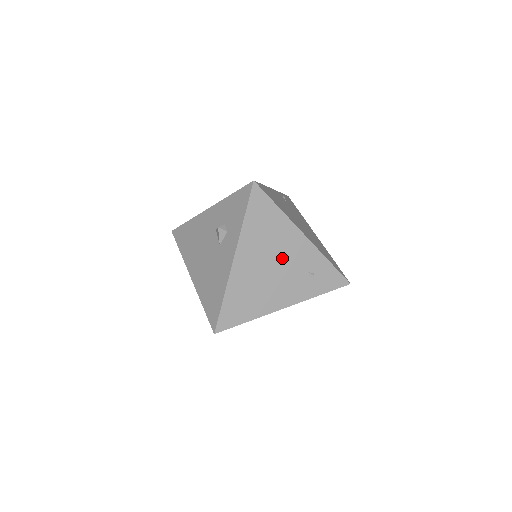
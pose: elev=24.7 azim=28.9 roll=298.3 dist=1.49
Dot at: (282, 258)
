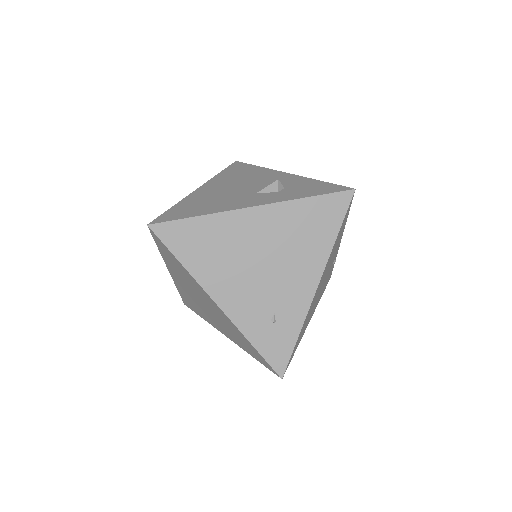
Dot at: (278, 269)
